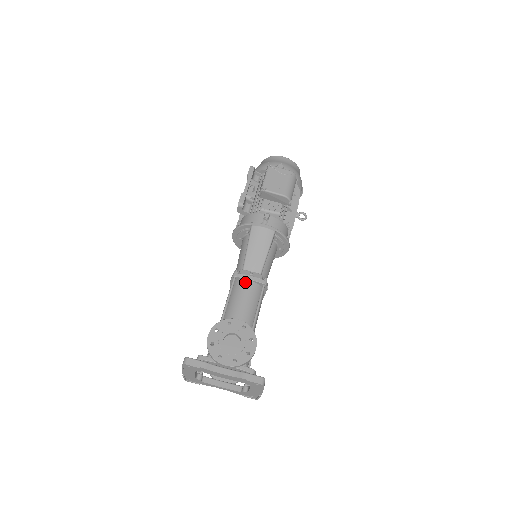
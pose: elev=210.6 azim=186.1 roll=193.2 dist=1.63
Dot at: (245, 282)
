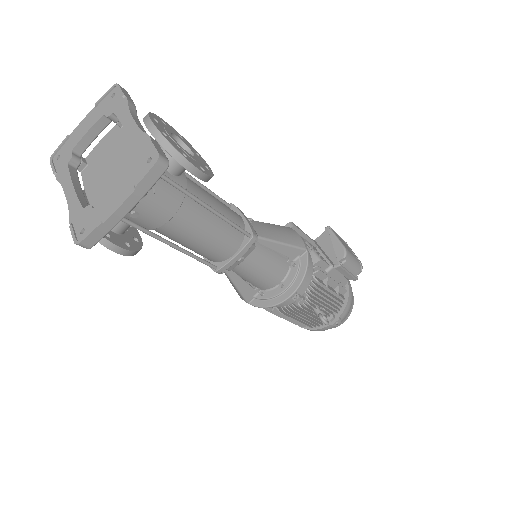
Dot at: (237, 213)
